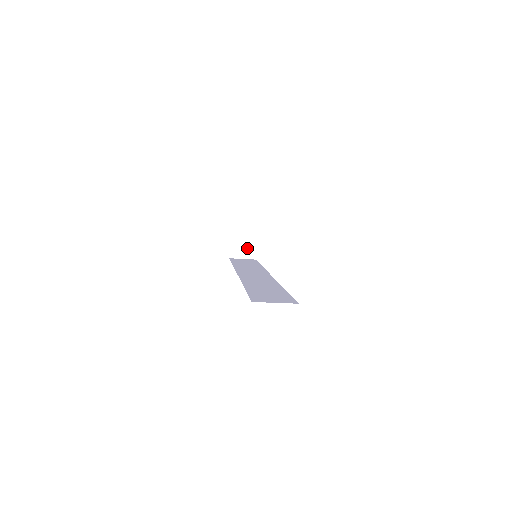
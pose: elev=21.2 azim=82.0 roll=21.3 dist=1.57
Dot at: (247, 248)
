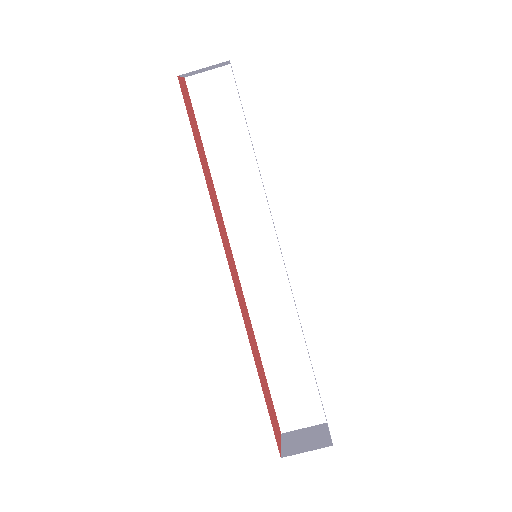
Dot at: (313, 441)
